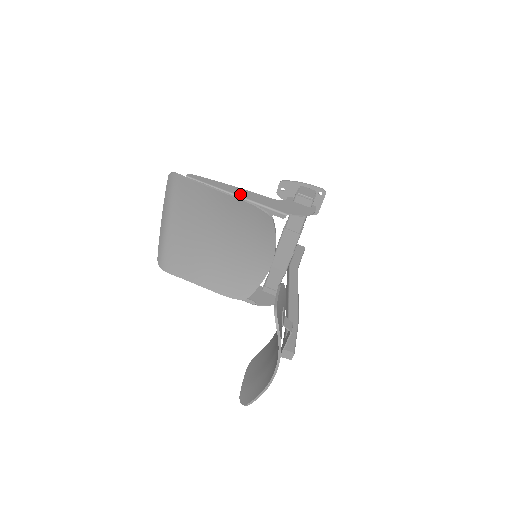
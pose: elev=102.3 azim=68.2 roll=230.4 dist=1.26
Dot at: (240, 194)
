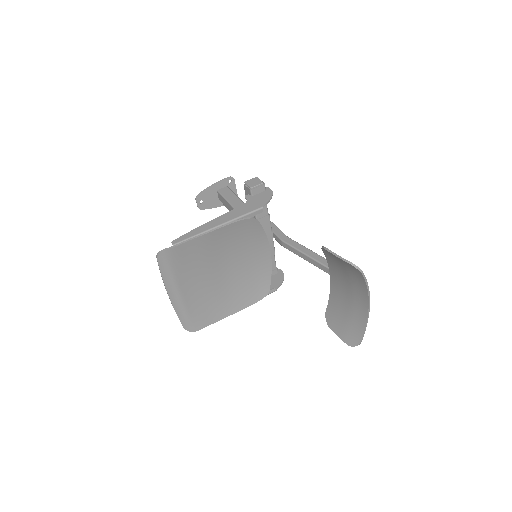
Dot at: (220, 222)
